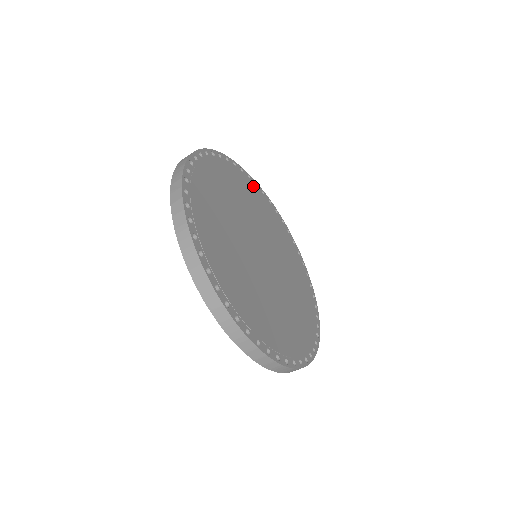
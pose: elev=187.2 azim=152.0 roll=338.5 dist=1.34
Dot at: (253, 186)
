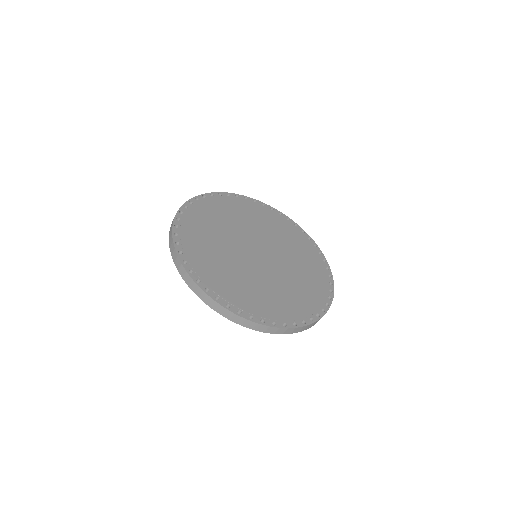
Dot at: (274, 214)
